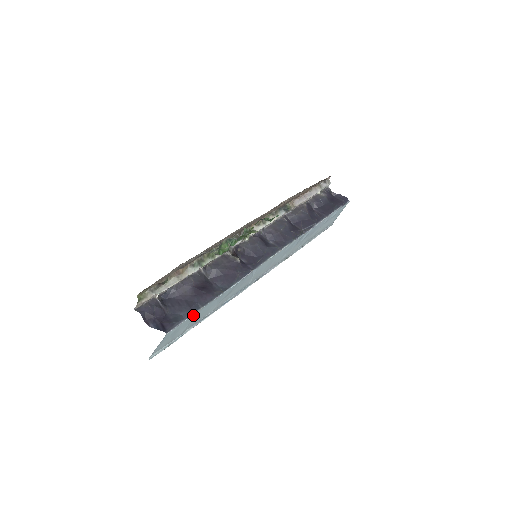
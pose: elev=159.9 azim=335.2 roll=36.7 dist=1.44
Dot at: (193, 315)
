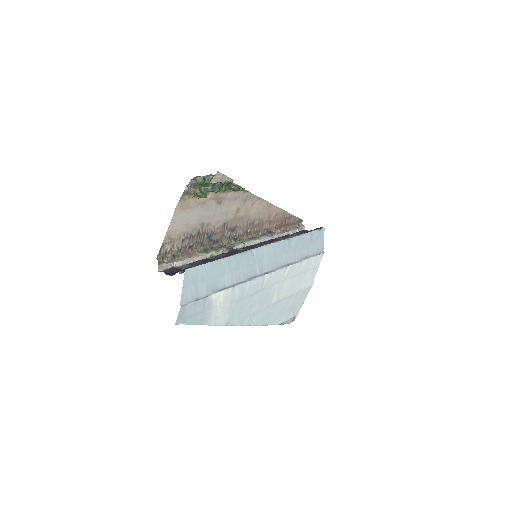
Dot at: (206, 266)
